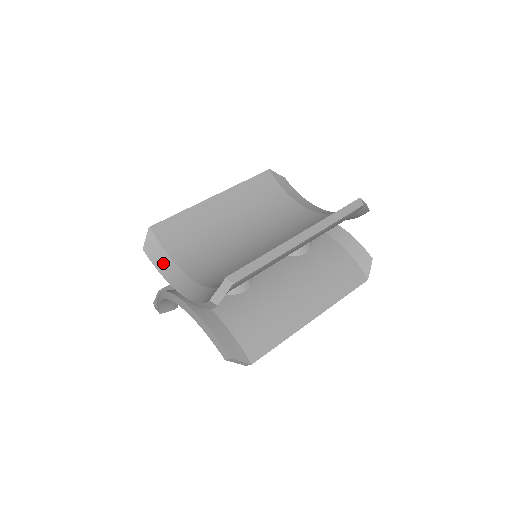
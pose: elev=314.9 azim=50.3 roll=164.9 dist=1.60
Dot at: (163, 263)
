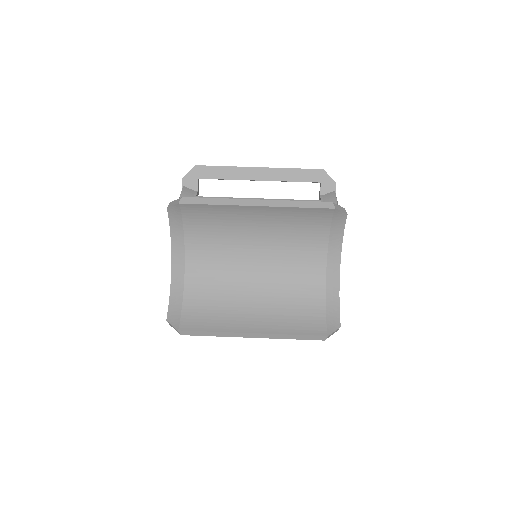
Dot at: (176, 228)
